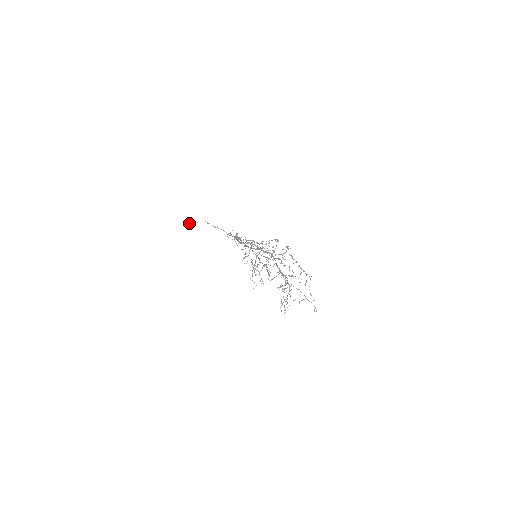
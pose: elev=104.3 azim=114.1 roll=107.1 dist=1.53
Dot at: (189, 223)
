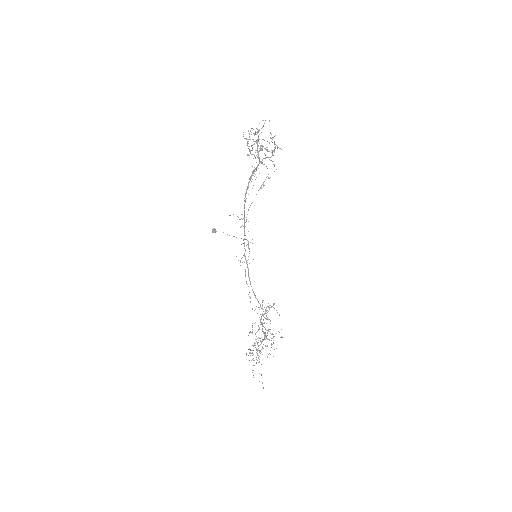
Dot at: (213, 229)
